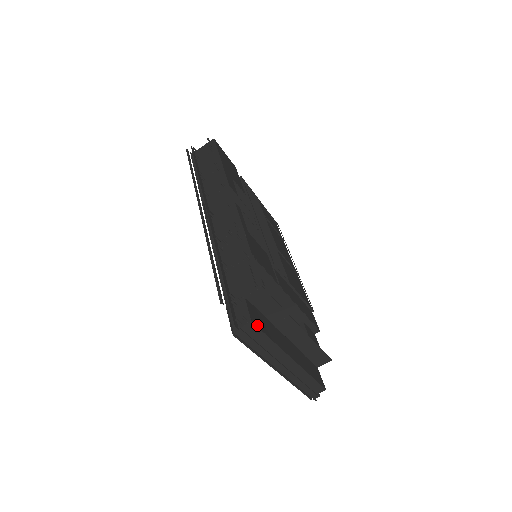
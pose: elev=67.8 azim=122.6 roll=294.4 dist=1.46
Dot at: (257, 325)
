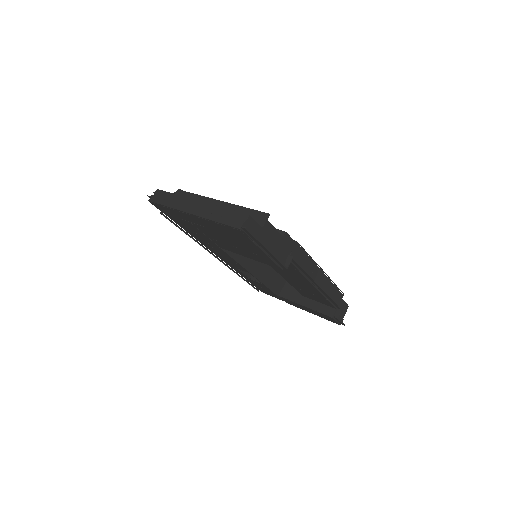
Dot at: (163, 192)
